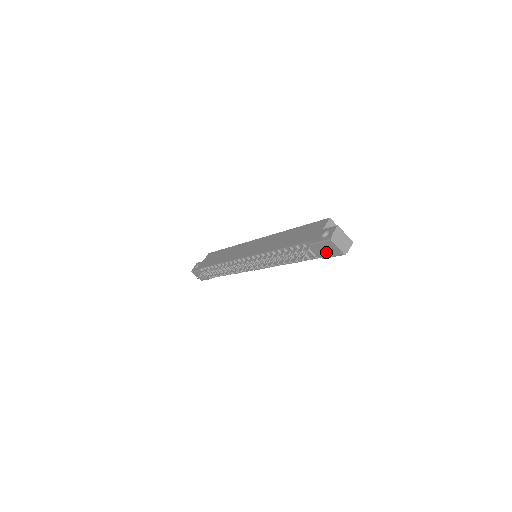
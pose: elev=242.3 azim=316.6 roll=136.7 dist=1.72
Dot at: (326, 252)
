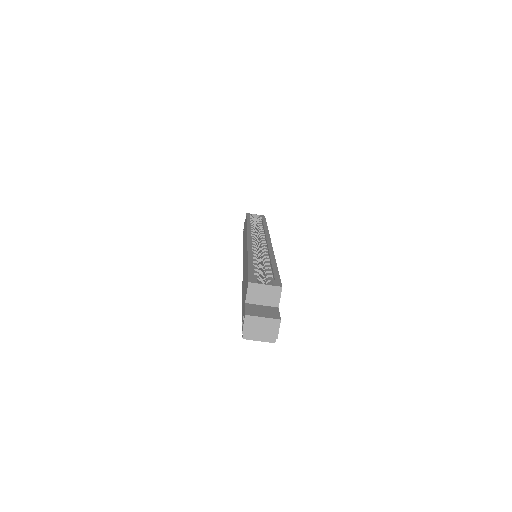
Dot at: occluded
